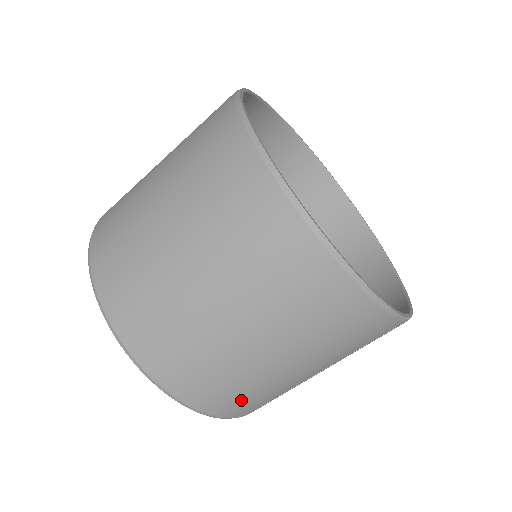
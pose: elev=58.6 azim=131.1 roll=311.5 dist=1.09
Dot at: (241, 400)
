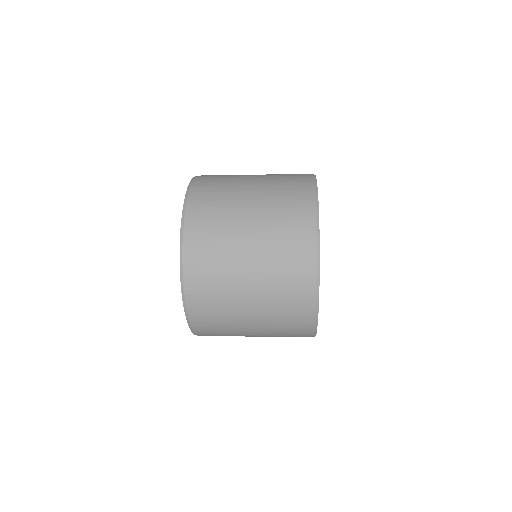
Dot at: (216, 335)
